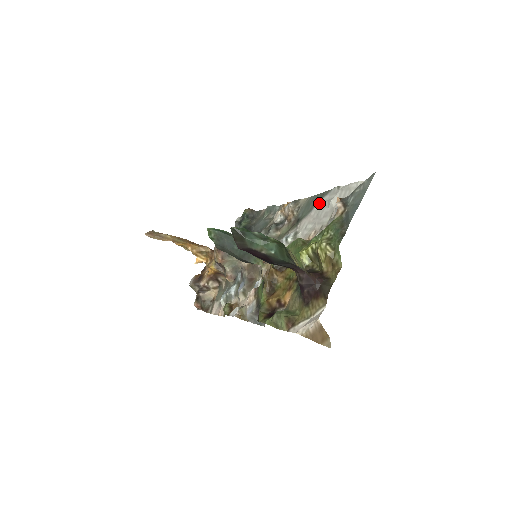
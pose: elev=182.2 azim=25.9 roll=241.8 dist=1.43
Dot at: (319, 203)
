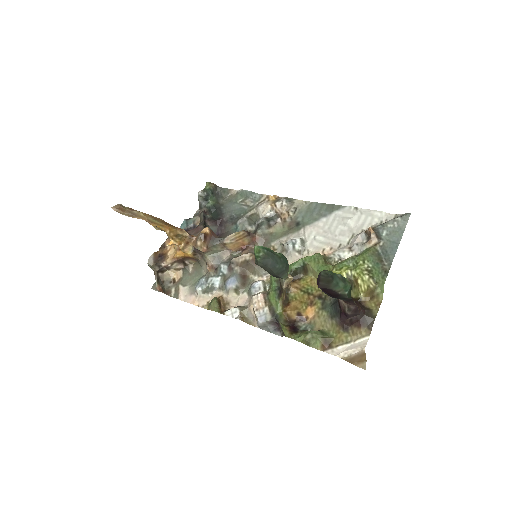
Dot at: (329, 215)
